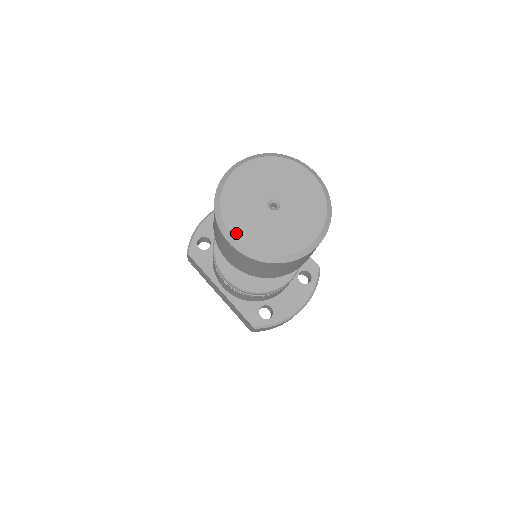
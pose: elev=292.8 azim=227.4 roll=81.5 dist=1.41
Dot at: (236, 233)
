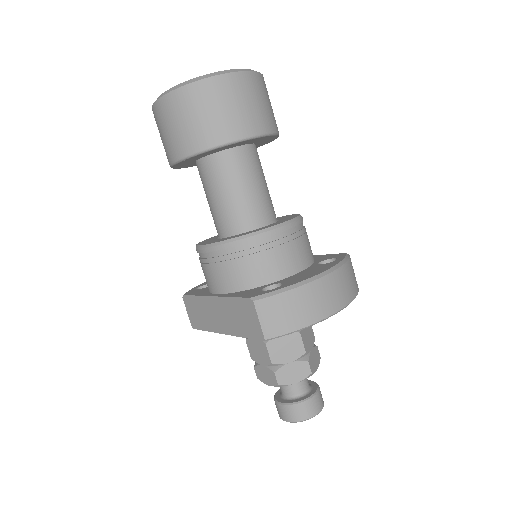
Dot at: occluded
